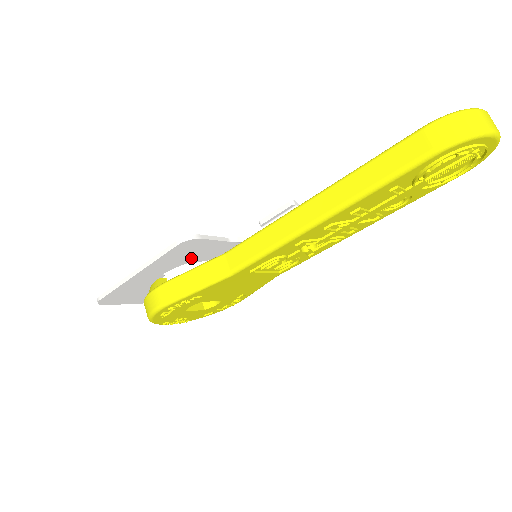
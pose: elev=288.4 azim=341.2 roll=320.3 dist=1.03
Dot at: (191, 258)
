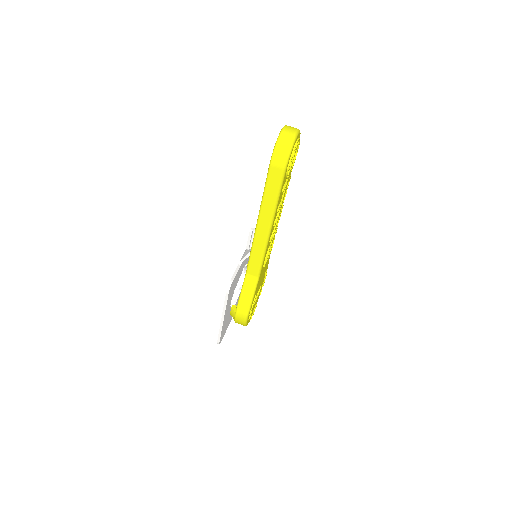
Dot at: (234, 288)
